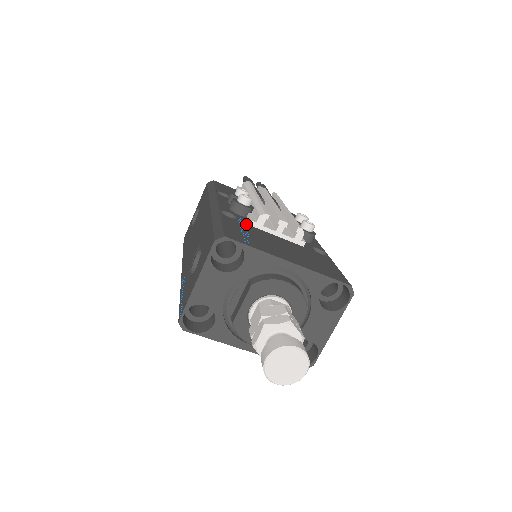
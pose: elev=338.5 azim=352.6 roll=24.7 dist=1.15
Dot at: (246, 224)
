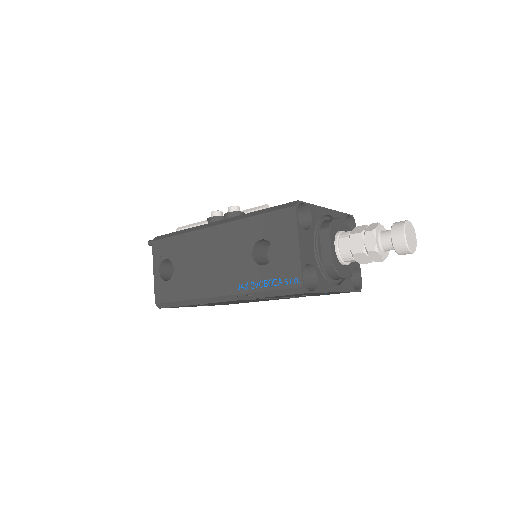
Dot at: occluded
